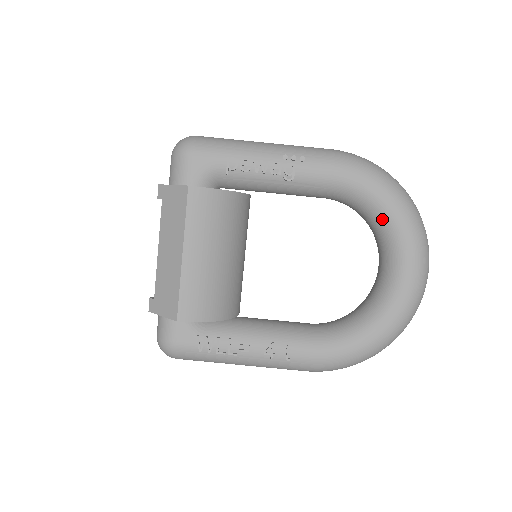
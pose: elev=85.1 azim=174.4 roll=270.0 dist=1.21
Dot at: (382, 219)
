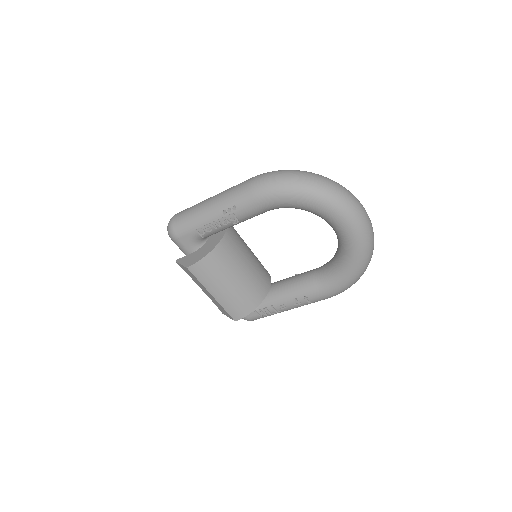
Dot at: (309, 211)
